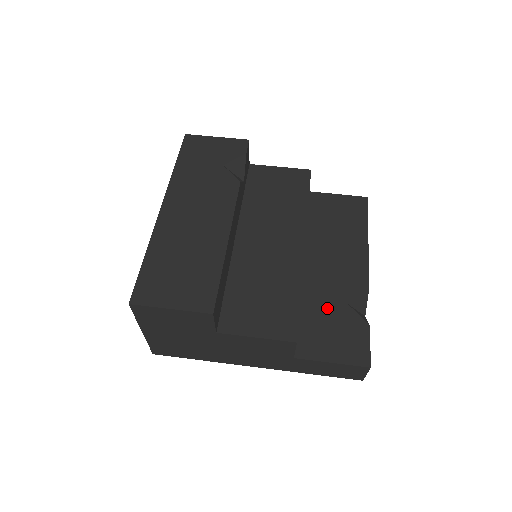
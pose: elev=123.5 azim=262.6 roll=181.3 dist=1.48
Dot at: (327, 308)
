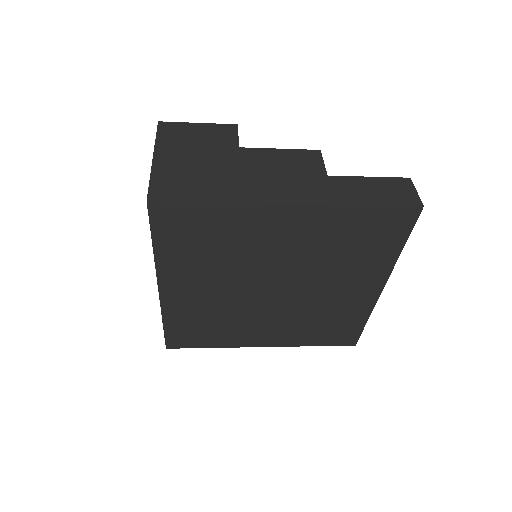
Dot at: occluded
